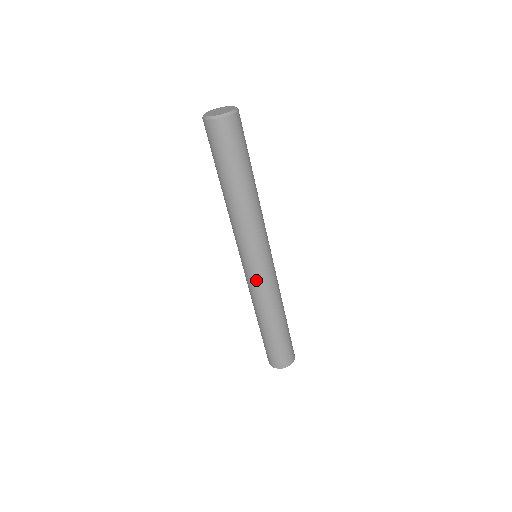
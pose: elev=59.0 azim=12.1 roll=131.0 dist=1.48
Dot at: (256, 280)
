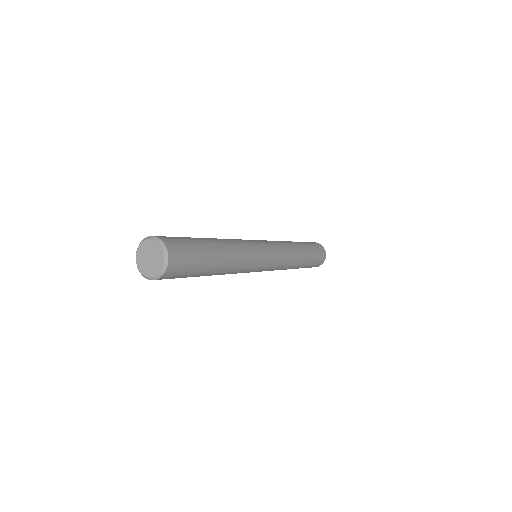
Dot at: (271, 270)
